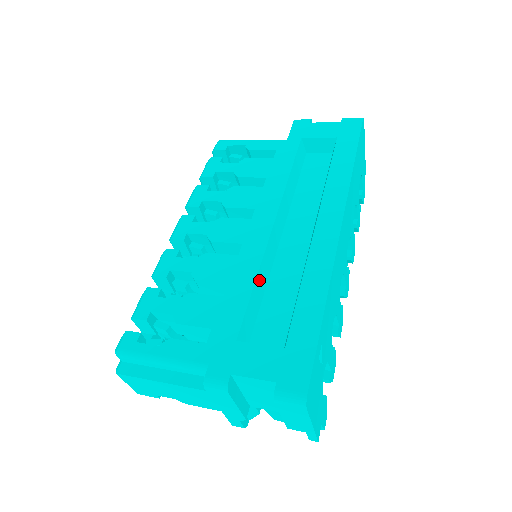
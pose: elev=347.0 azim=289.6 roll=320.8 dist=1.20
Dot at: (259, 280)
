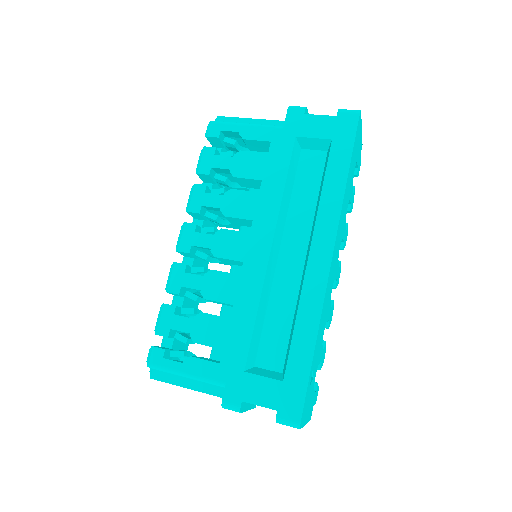
Dot at: (260, 310)
